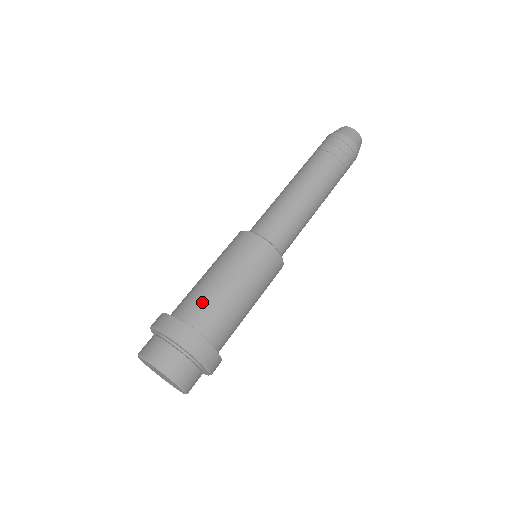
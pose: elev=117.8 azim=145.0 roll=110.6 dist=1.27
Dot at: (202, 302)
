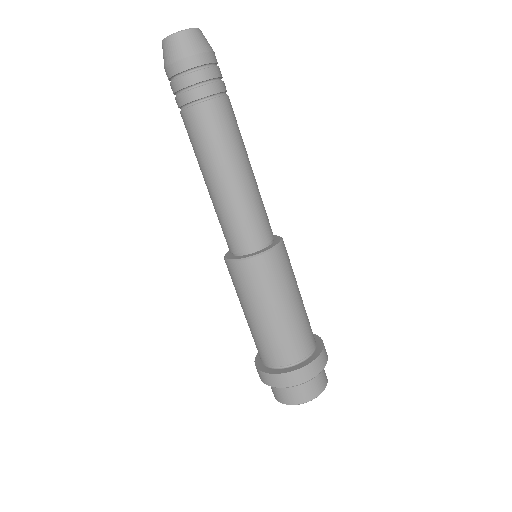
Dot at: (298, 337)
